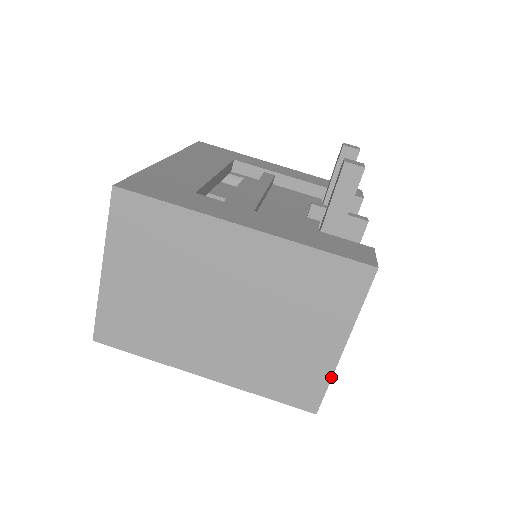
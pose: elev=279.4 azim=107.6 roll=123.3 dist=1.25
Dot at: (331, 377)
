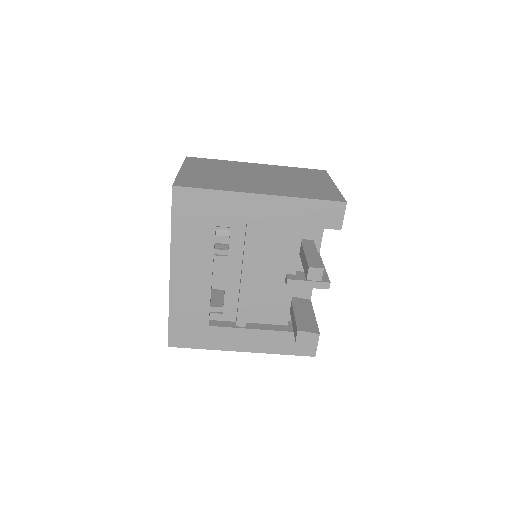
Dot at: occluded
